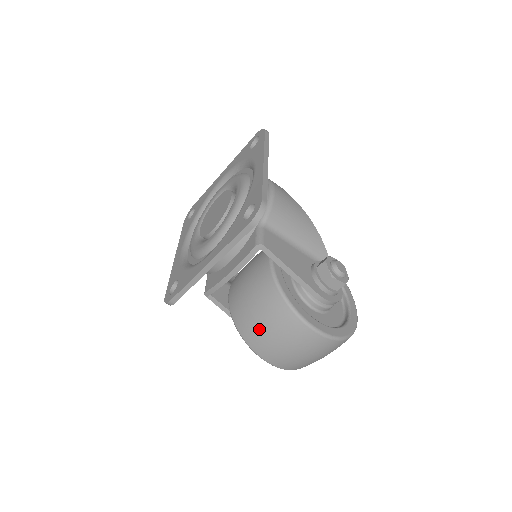
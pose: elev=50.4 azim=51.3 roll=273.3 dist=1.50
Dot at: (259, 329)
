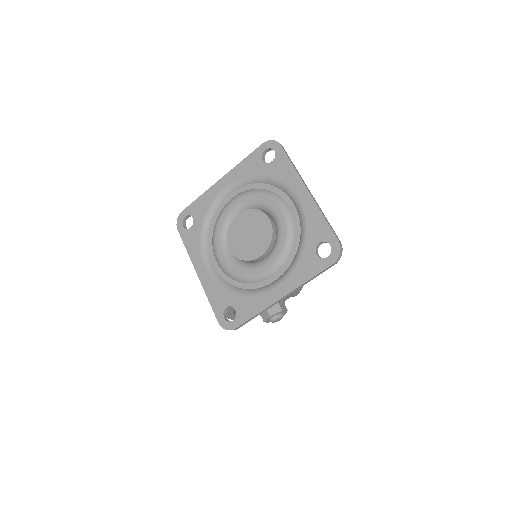
Dot at: occluded
